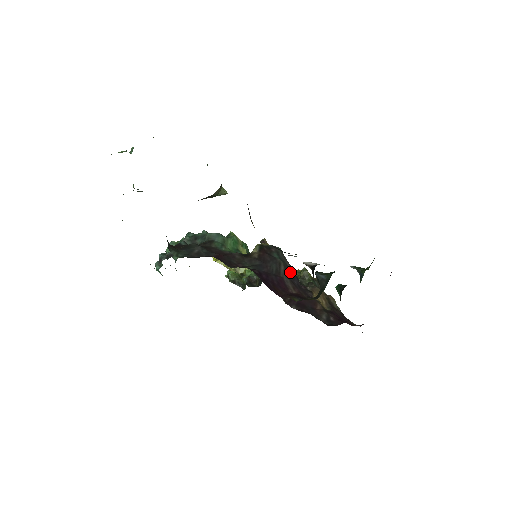
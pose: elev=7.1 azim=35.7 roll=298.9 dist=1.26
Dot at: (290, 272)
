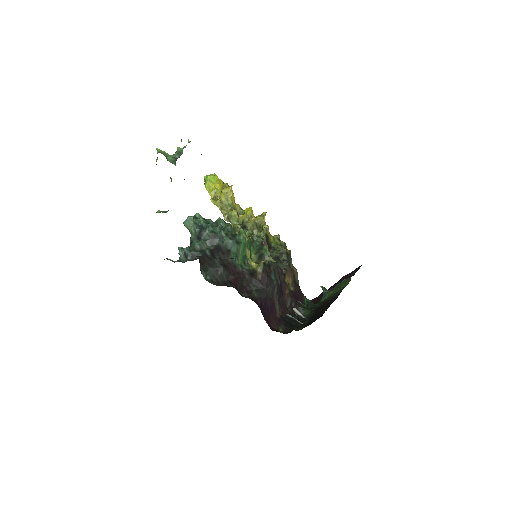
Dot at: (279, 291)
